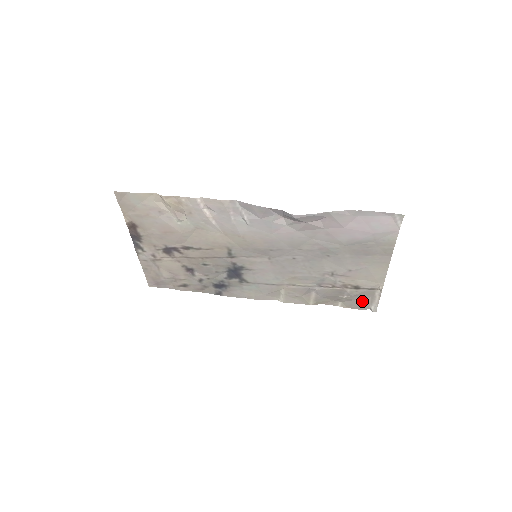
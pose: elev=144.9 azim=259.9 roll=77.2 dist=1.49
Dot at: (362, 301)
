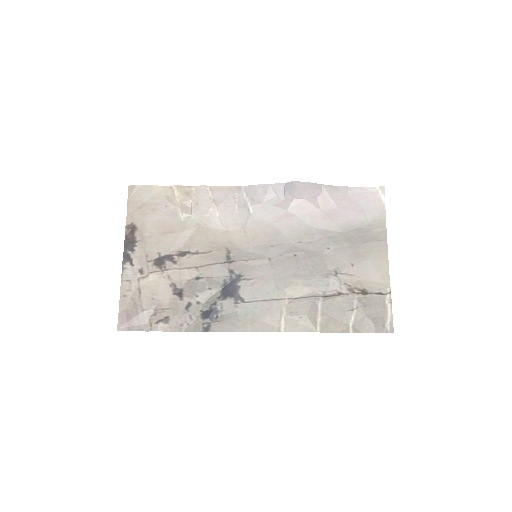
Dot at: (374, 317)
